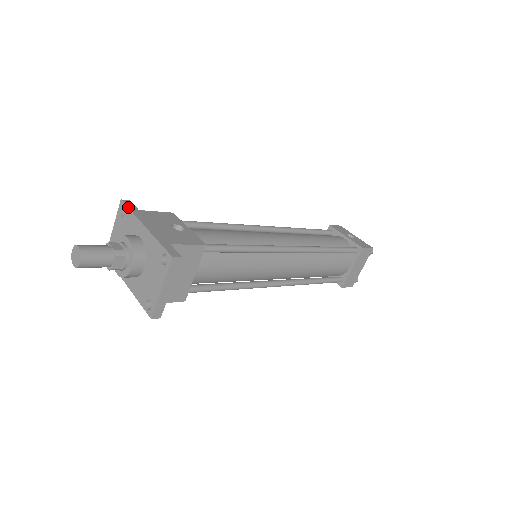
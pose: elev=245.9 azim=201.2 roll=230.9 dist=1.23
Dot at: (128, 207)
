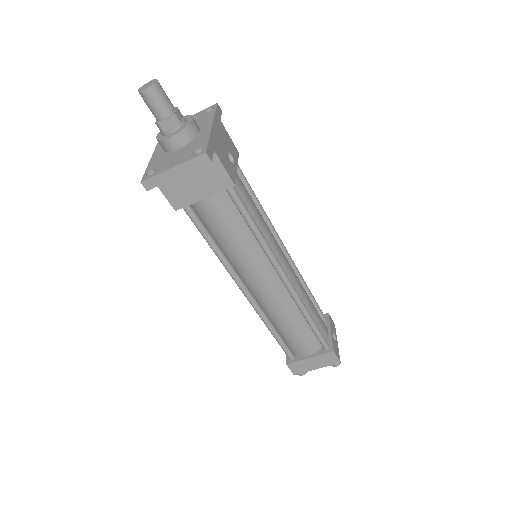
Dot at: (216, 109)
